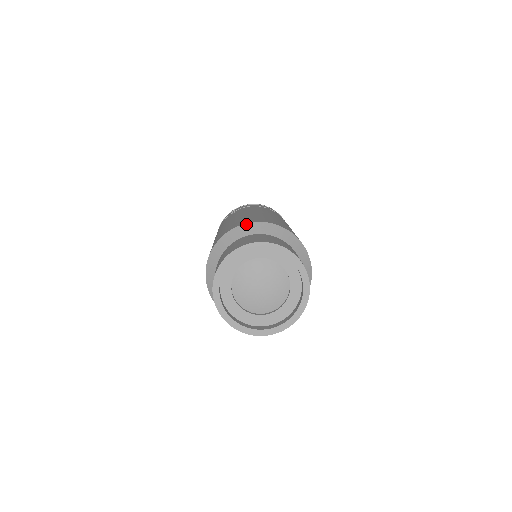
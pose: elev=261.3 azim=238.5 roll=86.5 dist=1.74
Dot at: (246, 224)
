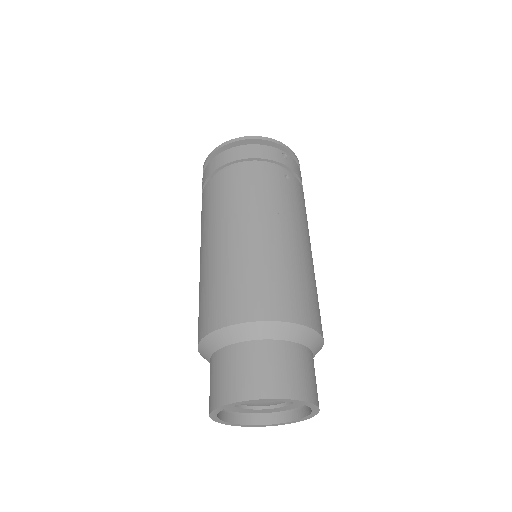
Dot at: (202, 341)
